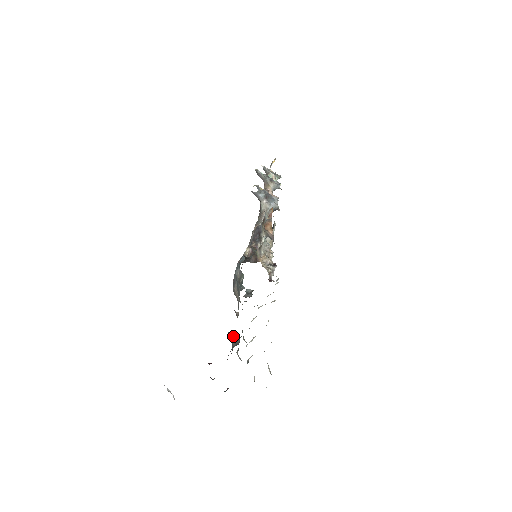
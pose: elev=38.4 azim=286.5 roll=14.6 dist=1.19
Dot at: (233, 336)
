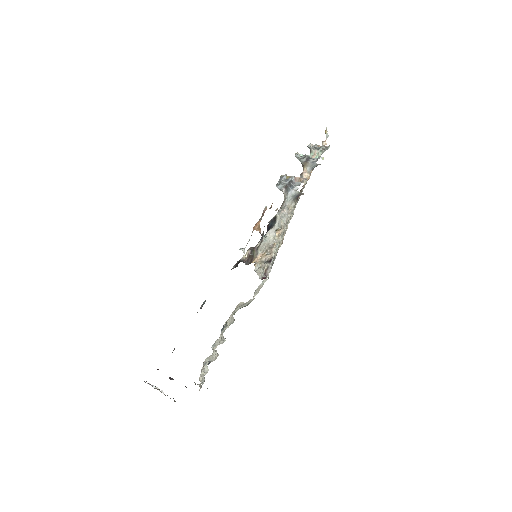
Dot at: occluded
